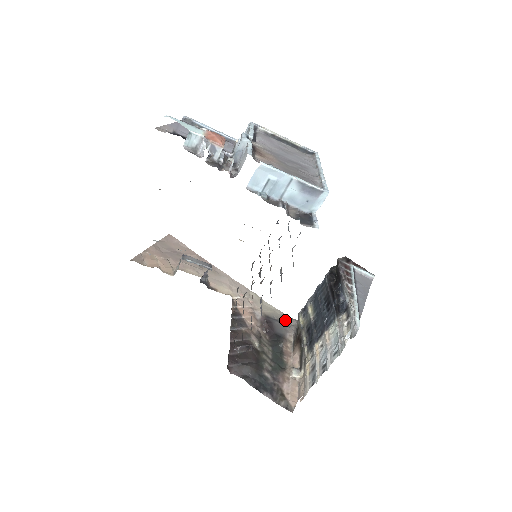
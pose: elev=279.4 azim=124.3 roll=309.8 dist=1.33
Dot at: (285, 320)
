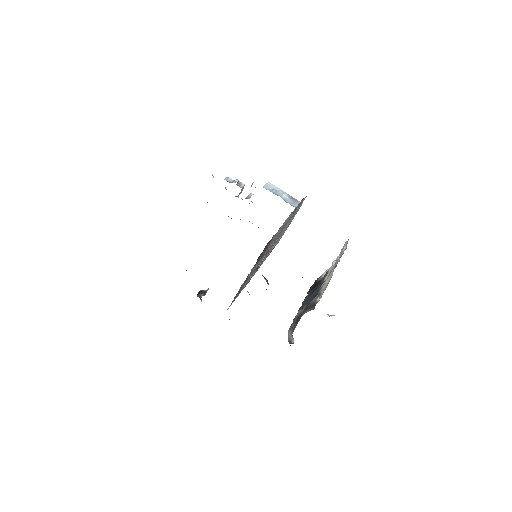
Dot at: occluded
